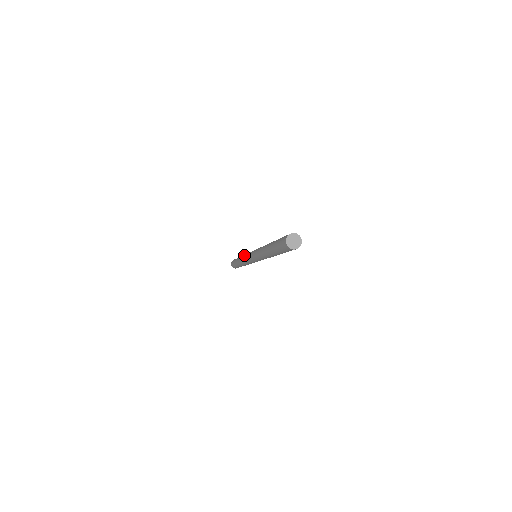
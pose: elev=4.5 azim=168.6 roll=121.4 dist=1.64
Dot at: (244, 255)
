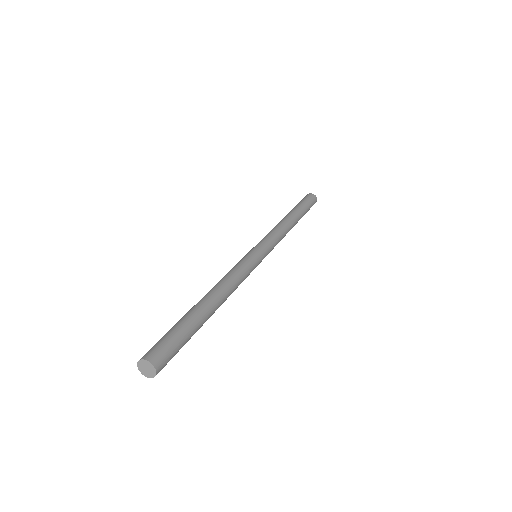
Dot at: occluded
